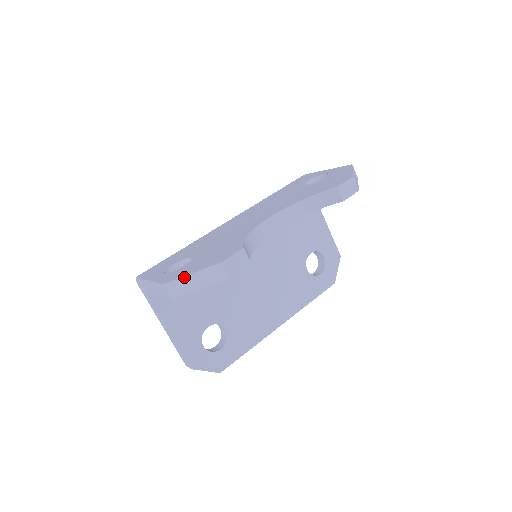
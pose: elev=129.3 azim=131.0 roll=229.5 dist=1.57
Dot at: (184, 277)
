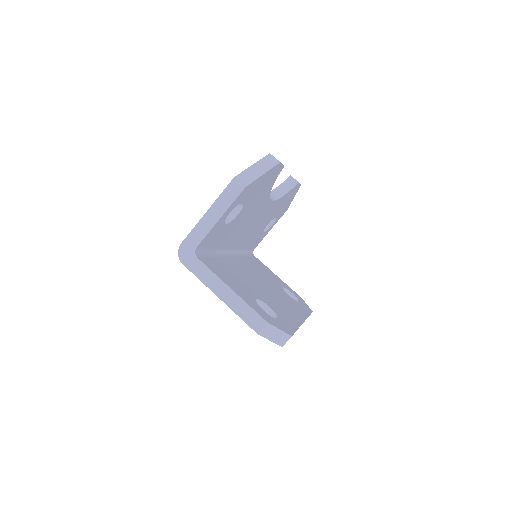
Dot at: (248, 168)
